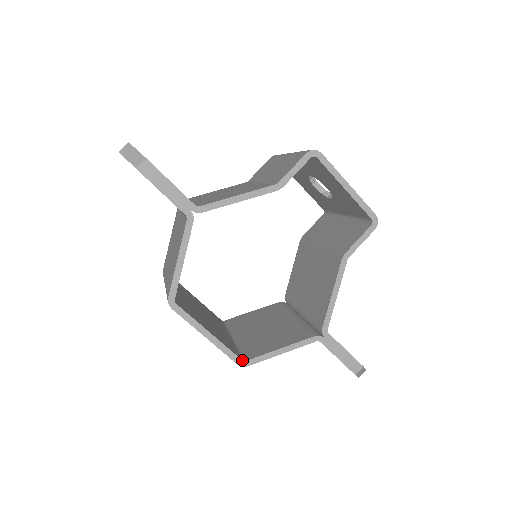
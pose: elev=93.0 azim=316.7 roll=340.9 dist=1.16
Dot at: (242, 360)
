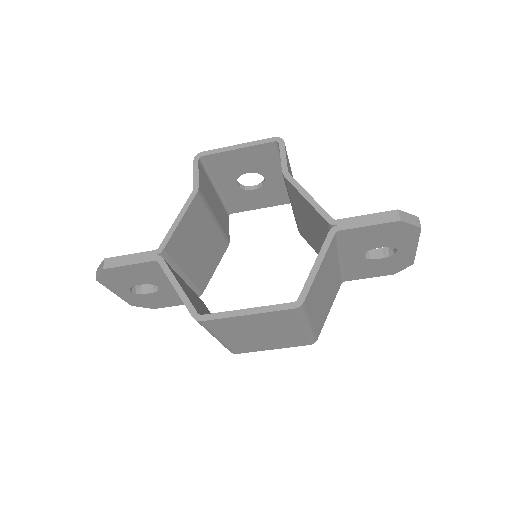
Dot at: (294, 302)
